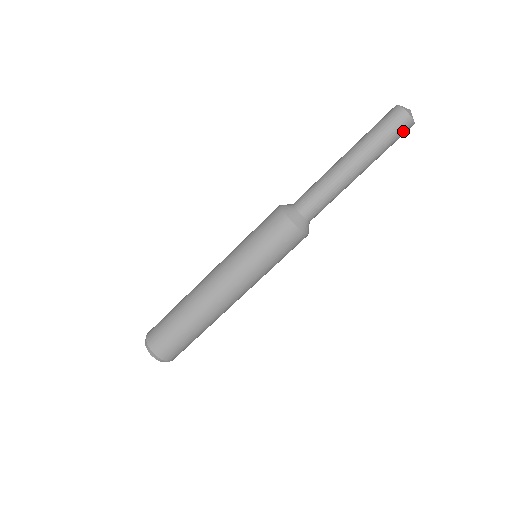
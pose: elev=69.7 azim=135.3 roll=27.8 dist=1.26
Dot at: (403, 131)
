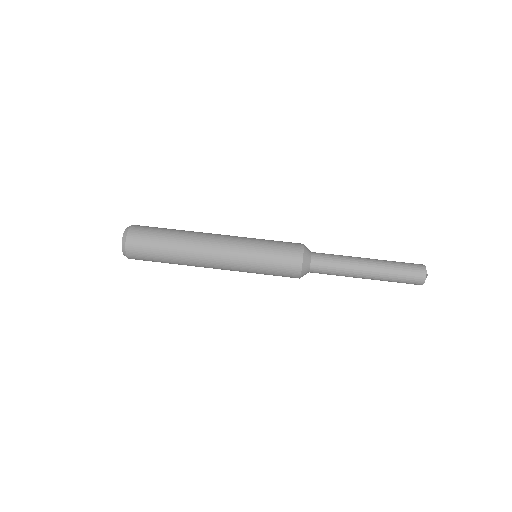
Dot at: (415, 274)
